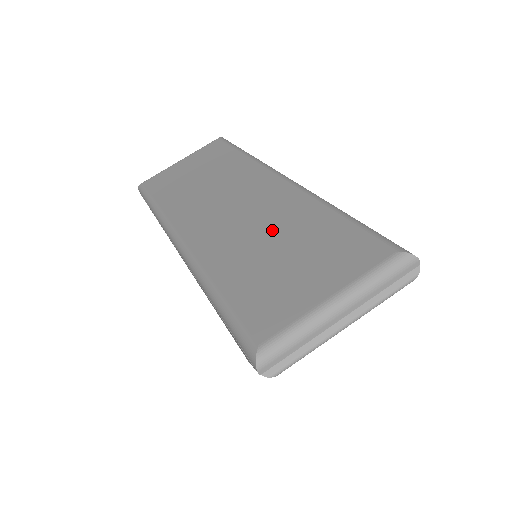
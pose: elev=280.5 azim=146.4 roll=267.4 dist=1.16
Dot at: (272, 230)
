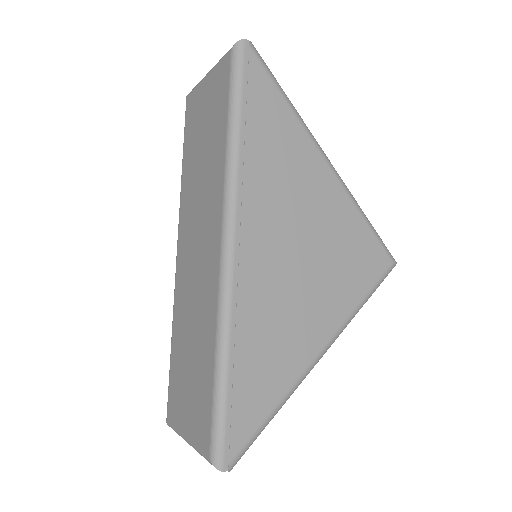
Dot at: (195, 326)
